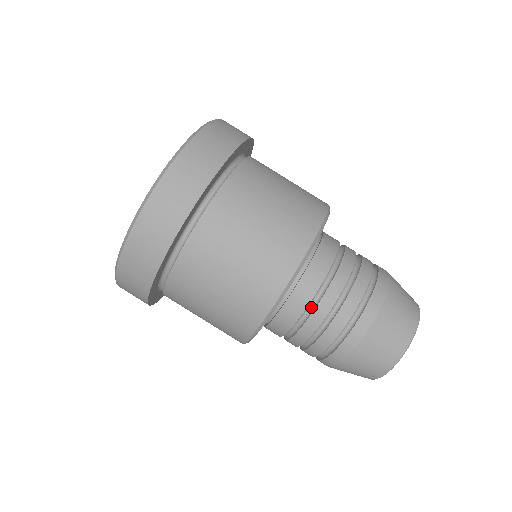
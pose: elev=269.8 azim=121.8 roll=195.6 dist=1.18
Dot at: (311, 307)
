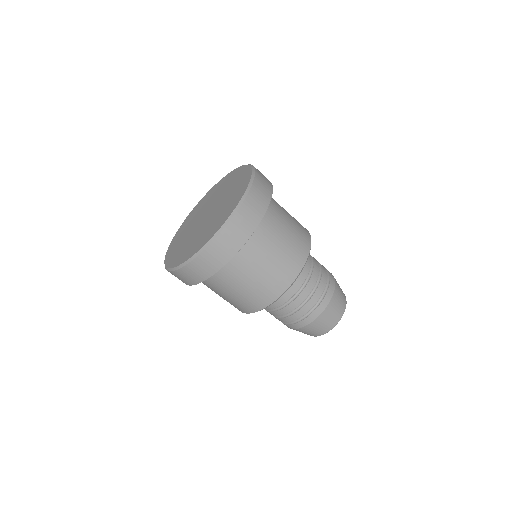
Dot at: occluded
